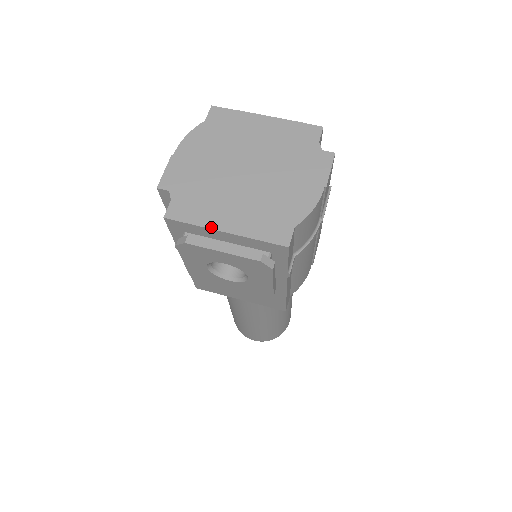
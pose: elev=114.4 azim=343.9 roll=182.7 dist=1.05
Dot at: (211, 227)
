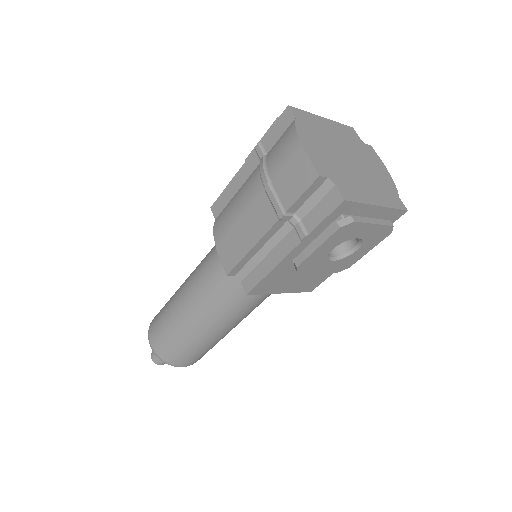
Dot at: (371, 203)
